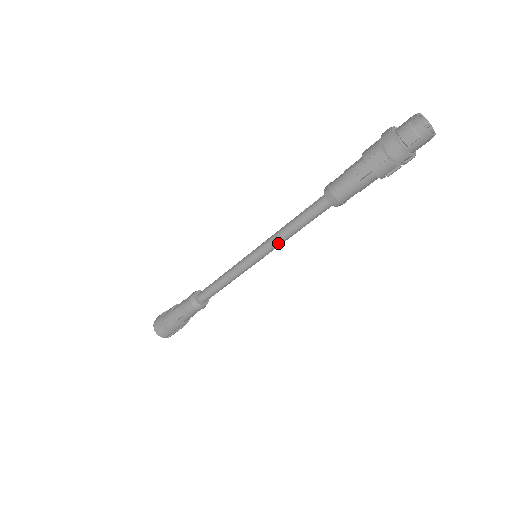
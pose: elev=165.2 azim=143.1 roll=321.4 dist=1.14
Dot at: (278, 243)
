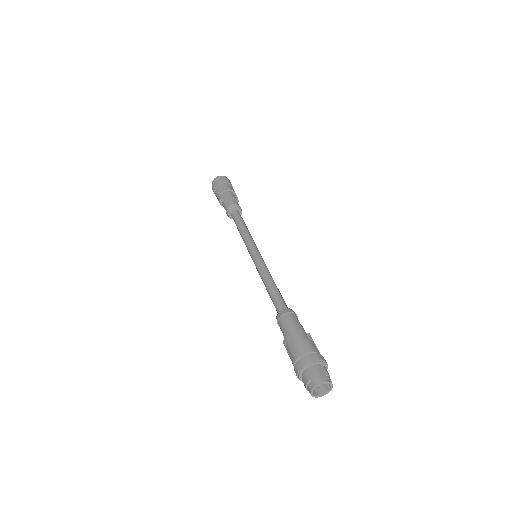
Dot at: occluded
